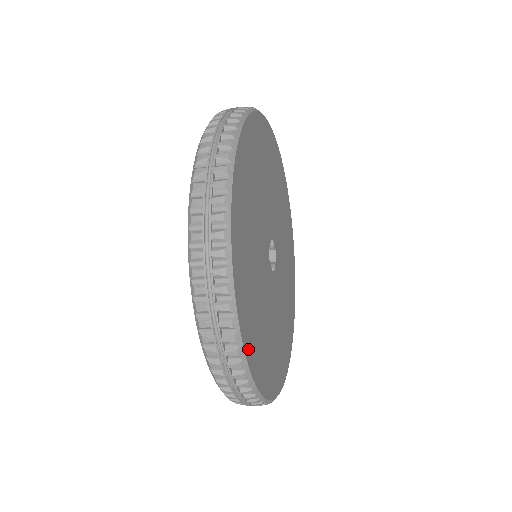
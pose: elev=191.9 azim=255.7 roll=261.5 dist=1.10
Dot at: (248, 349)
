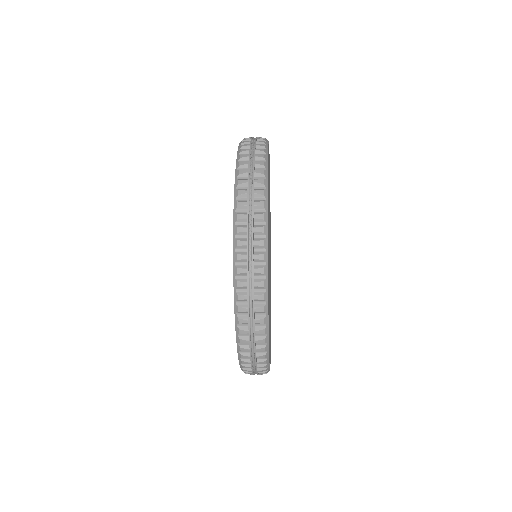
Dot at: occluded
